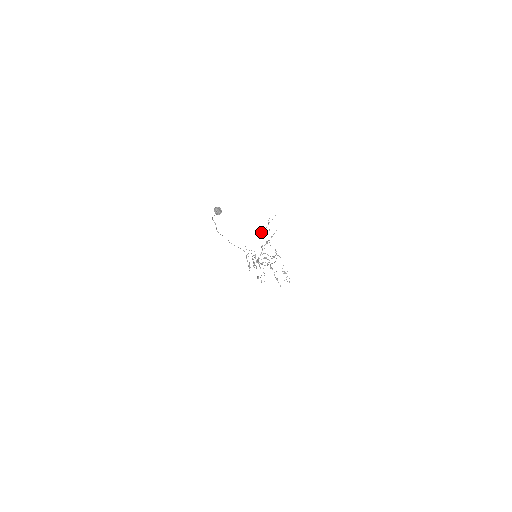
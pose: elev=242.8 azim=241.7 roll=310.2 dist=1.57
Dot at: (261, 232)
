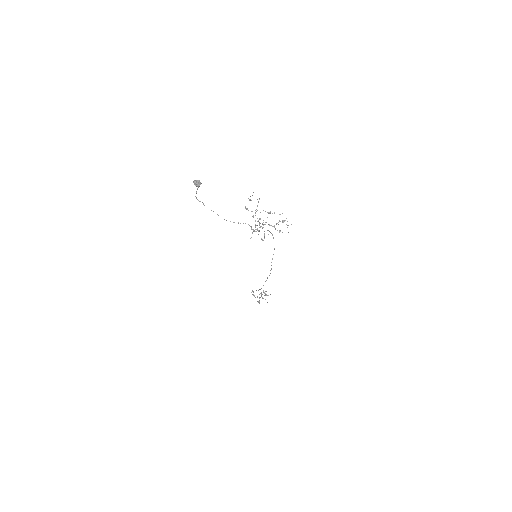
Dot at: (247, 209)
